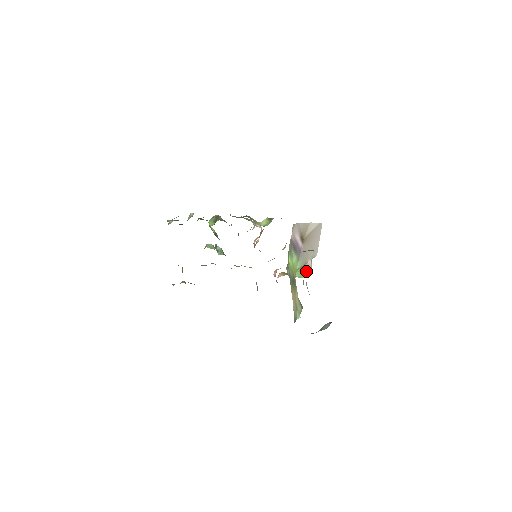
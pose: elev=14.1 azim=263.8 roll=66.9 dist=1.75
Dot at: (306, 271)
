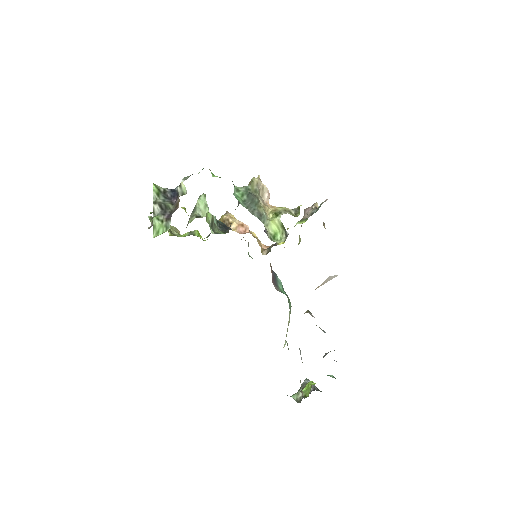
Dot at: occluded
